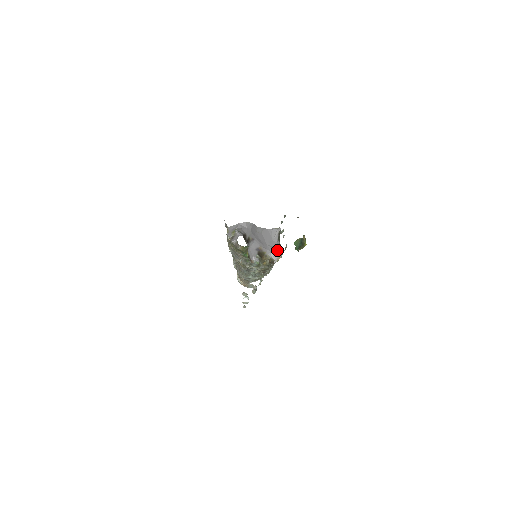
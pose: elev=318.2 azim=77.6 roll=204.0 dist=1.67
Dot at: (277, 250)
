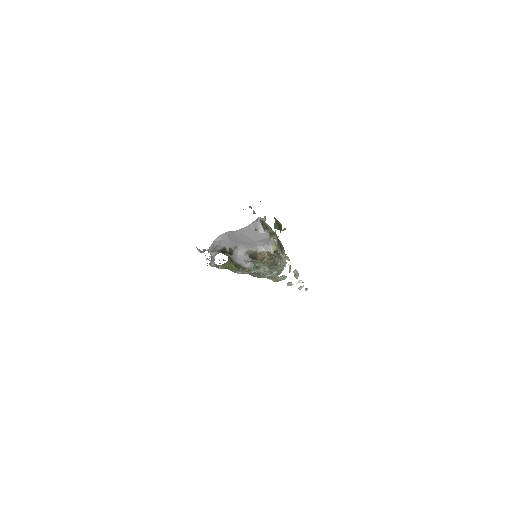
Dot at: (268, 240)
